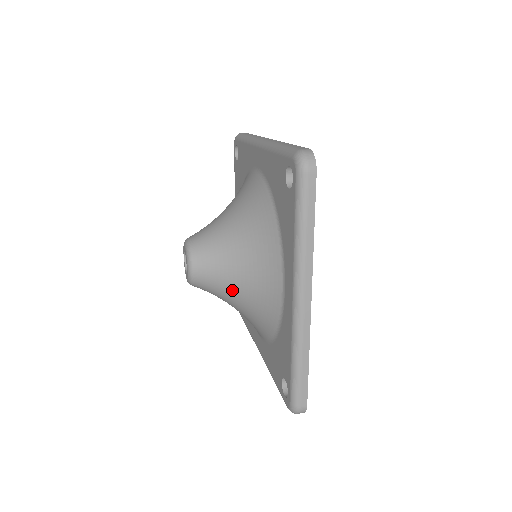
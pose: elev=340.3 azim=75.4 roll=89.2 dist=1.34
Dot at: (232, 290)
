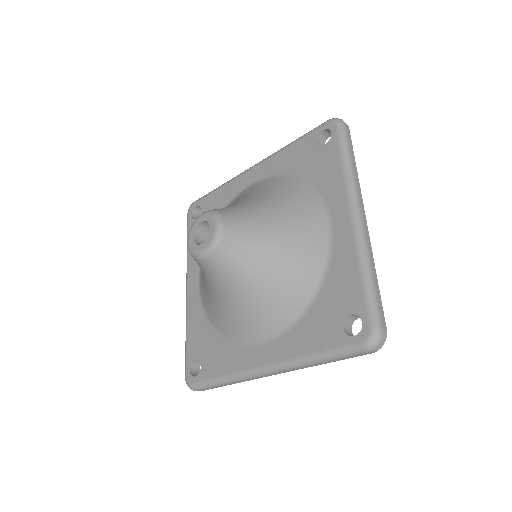
Dot at: (266, 247)
